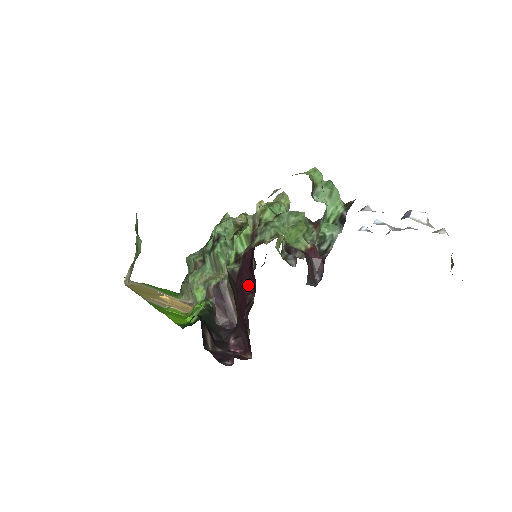
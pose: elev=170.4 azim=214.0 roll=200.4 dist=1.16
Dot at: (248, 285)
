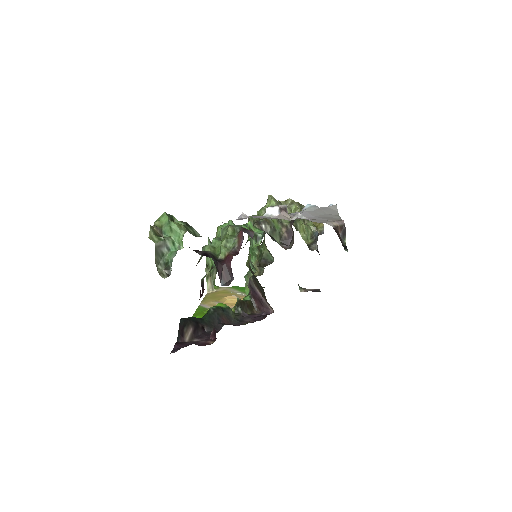
Dot at: occluded
